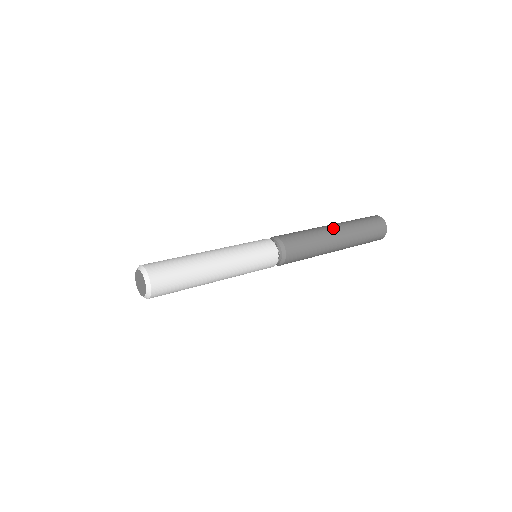
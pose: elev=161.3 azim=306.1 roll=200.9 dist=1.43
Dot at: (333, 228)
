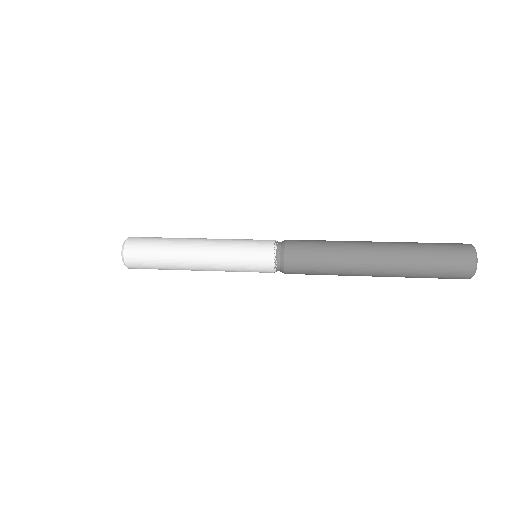
Dot at: (373, 261)
